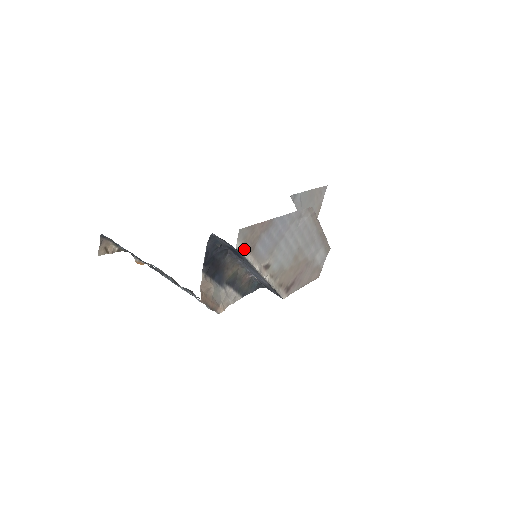
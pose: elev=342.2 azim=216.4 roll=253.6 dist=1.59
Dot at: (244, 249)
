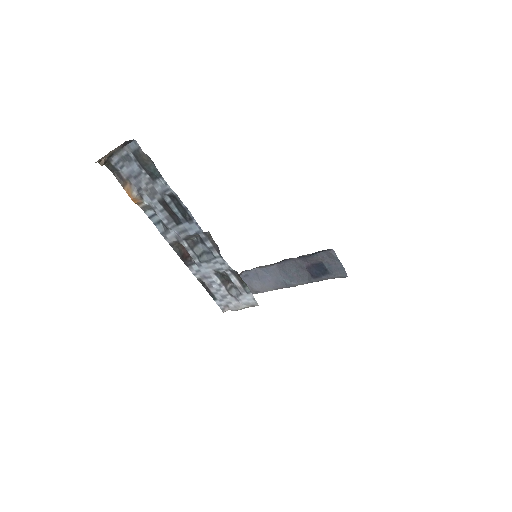
Dot at: occluded
